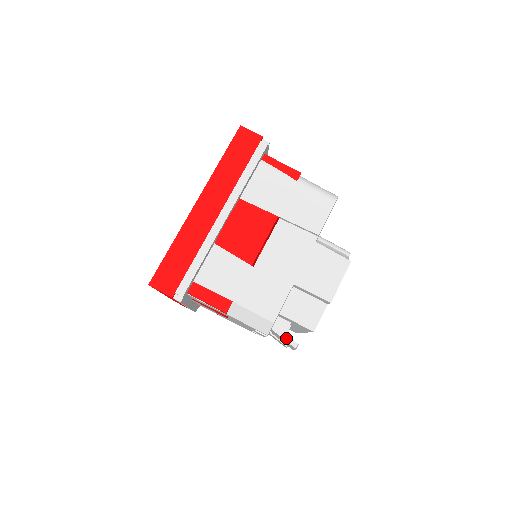
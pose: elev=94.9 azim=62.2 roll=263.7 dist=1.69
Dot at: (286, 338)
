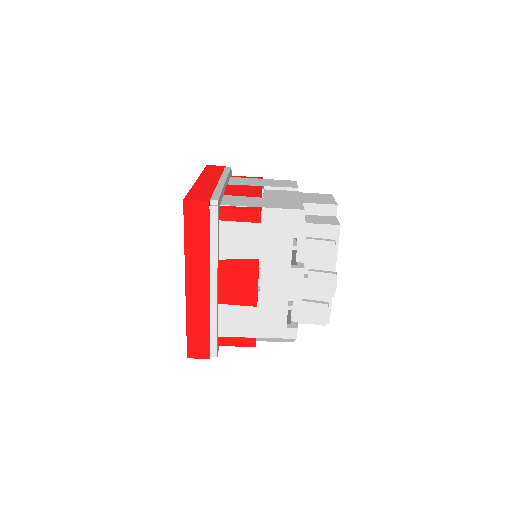
Dot at: (322, 239)
